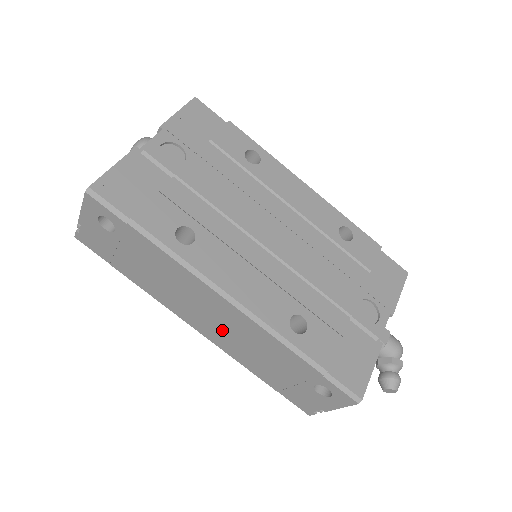
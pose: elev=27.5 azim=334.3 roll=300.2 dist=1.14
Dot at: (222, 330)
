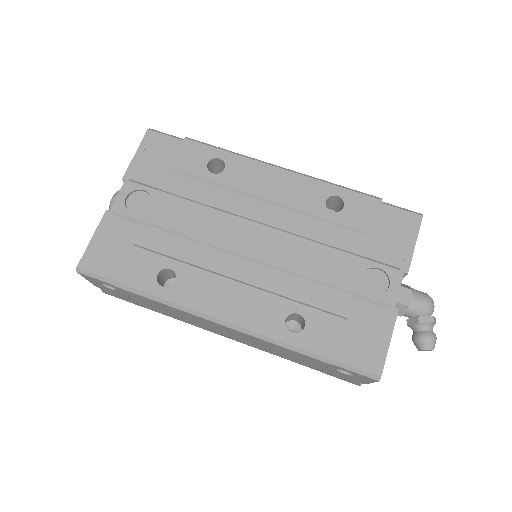
Dot at: (241, 338)
